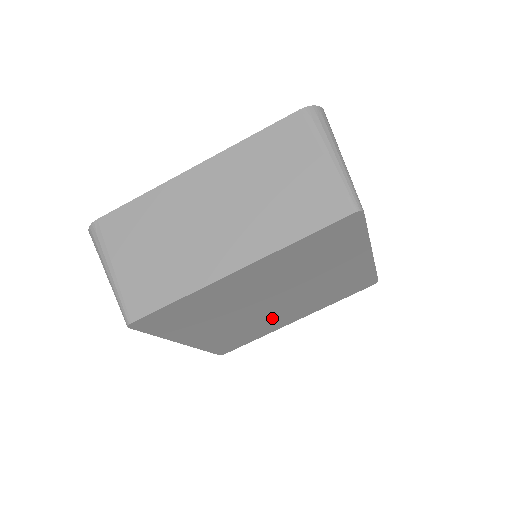
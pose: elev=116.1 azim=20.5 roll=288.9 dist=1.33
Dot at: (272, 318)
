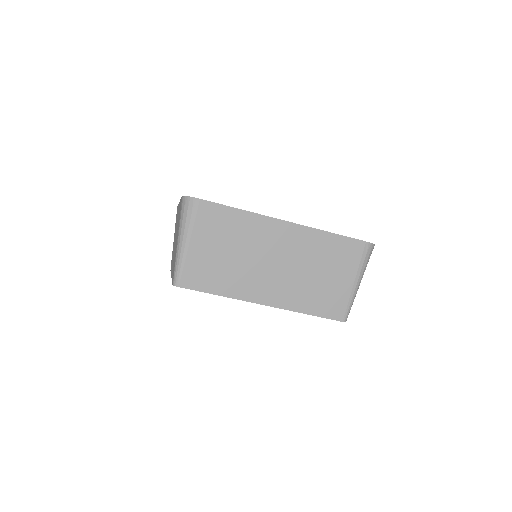
Dot at: occluded
